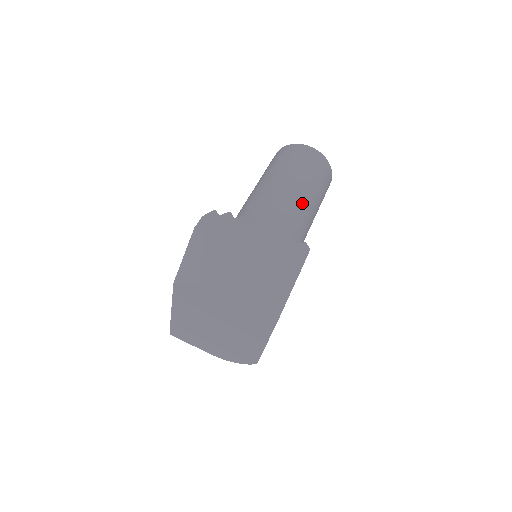
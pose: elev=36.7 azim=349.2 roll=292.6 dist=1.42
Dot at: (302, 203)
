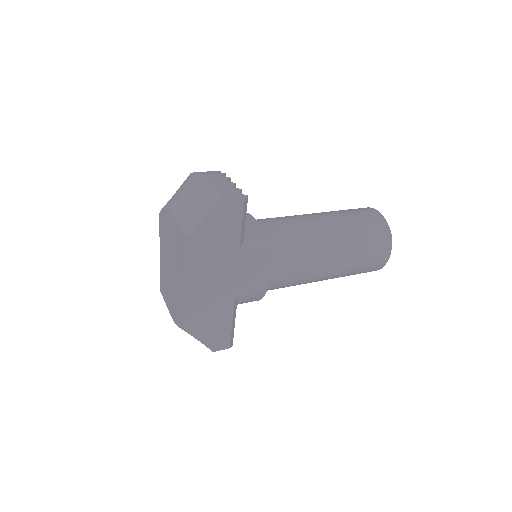
Dot at: (323, 231)
